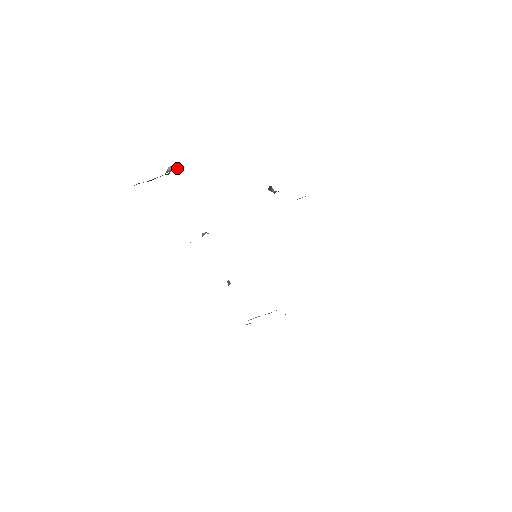
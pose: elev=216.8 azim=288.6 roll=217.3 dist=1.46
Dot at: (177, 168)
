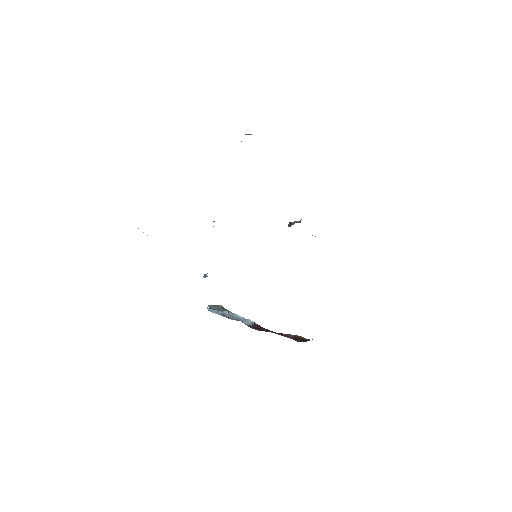
Dot at: occluded
